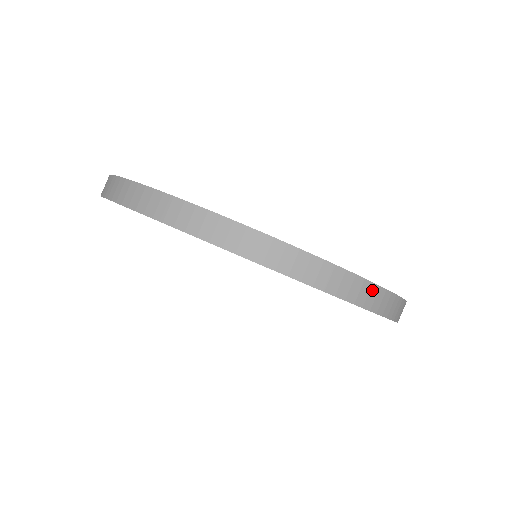
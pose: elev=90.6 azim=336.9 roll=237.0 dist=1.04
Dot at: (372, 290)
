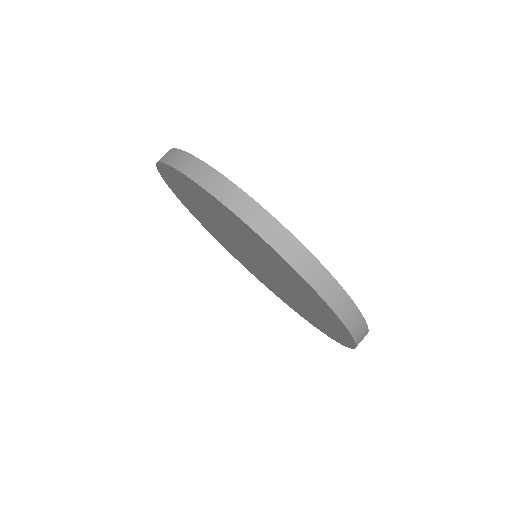
Dot at: occluded
